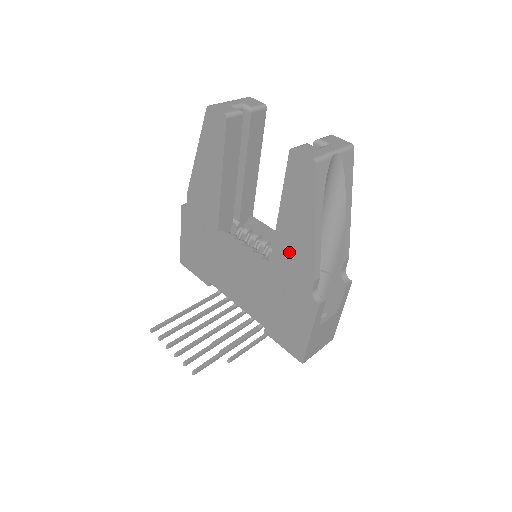
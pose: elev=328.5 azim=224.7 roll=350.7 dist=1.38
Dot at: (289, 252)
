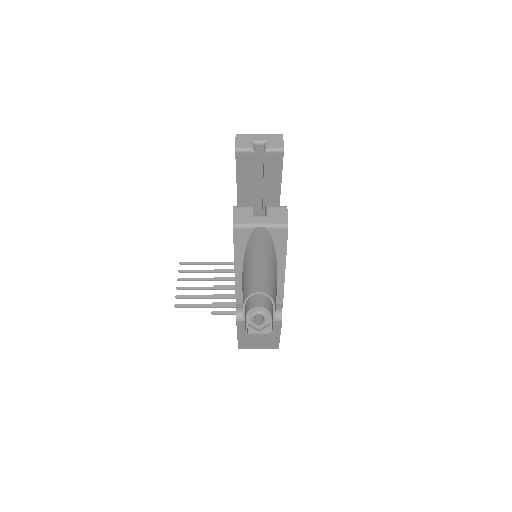
Dot at: occluded
